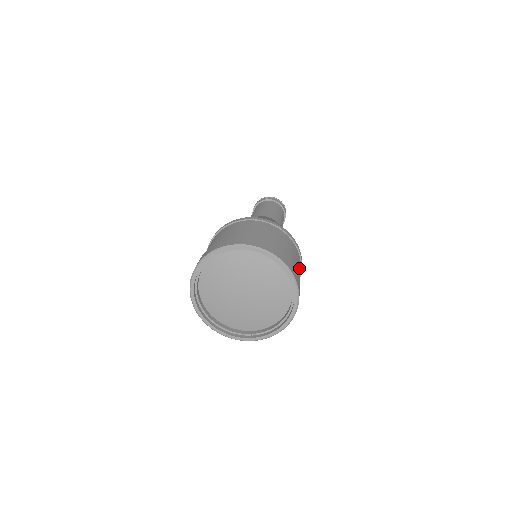
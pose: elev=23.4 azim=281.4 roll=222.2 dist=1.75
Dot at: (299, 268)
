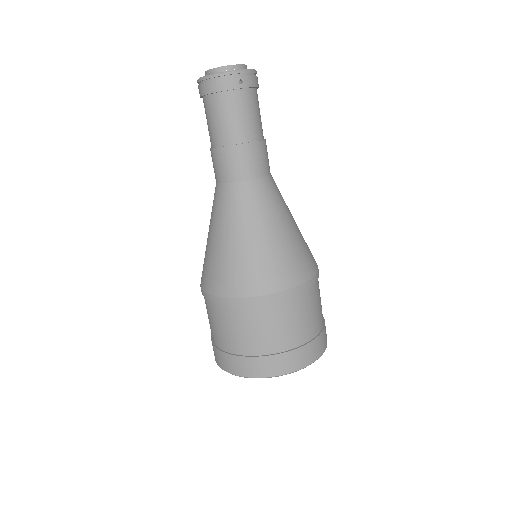
Dot at: occluded
